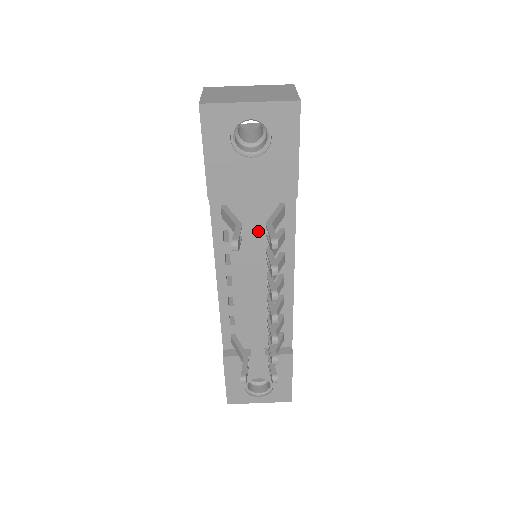
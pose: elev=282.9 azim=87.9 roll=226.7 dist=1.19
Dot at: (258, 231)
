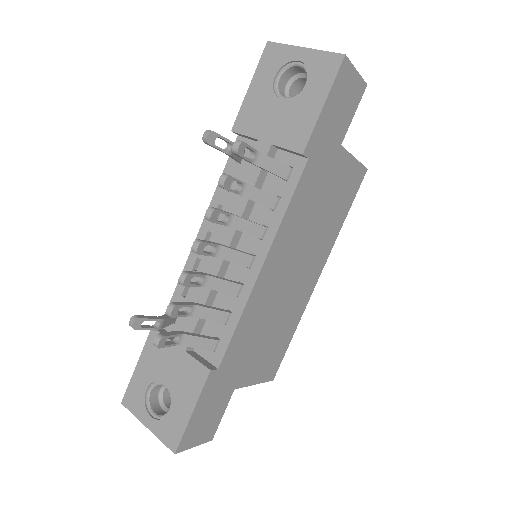
Dot at: (253, 180)
